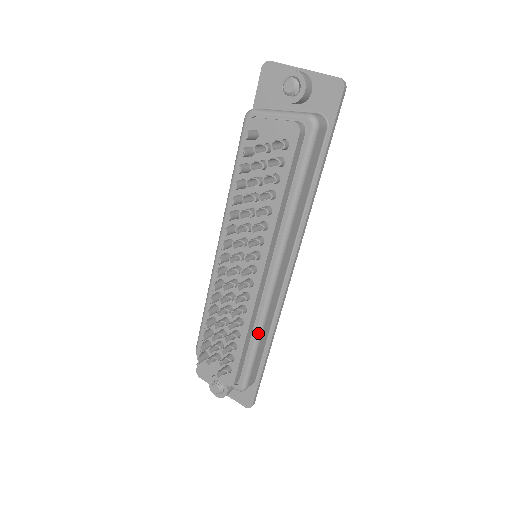
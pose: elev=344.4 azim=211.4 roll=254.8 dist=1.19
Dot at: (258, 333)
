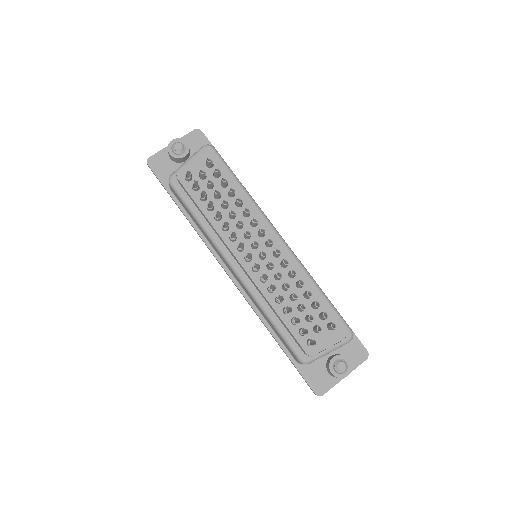
Dot at: (314, 282)
